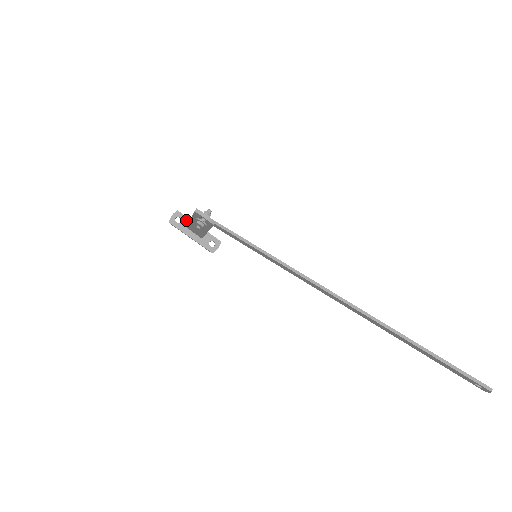
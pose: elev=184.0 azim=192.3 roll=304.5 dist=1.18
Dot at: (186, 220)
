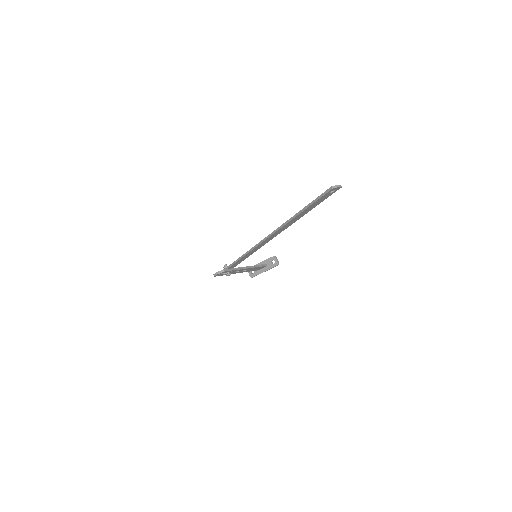
Dot at: occluded
